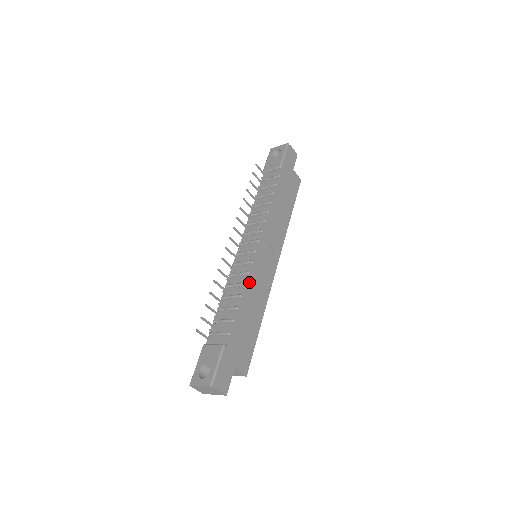
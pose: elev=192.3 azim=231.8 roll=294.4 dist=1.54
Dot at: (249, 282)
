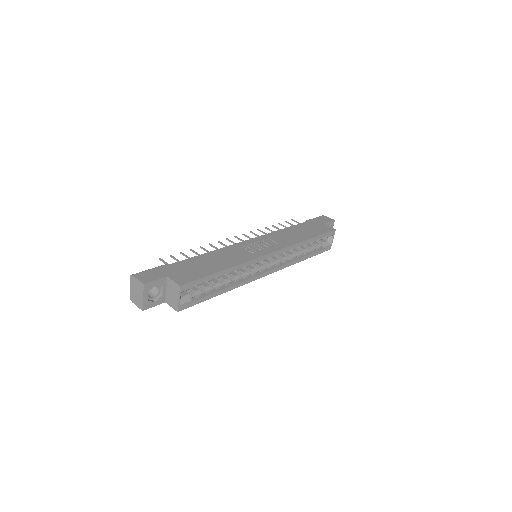
Dot at: (223, 249)
